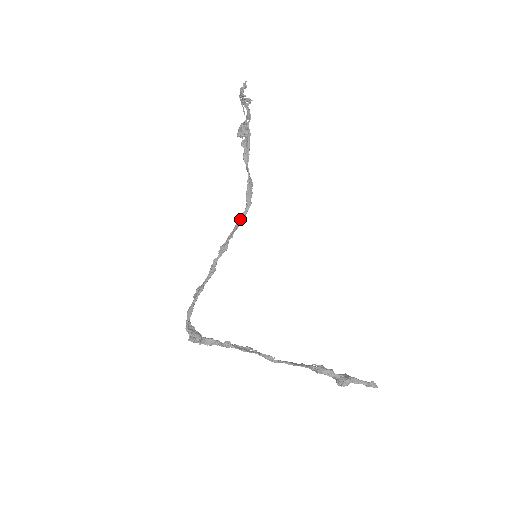
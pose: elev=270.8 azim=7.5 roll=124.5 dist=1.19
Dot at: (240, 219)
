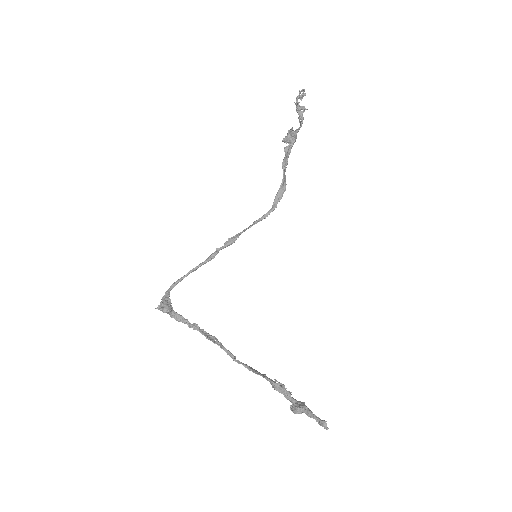
Dot at: (259, 219)
